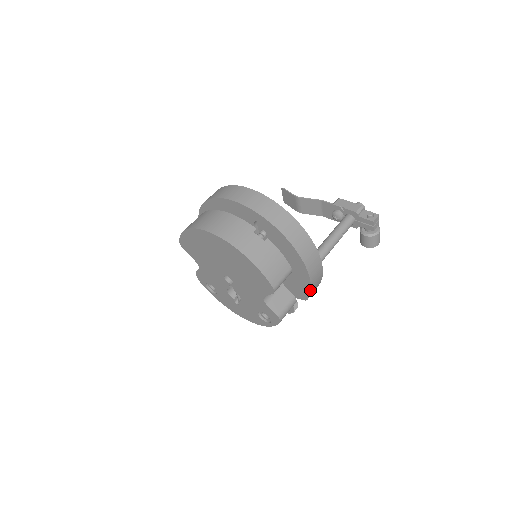
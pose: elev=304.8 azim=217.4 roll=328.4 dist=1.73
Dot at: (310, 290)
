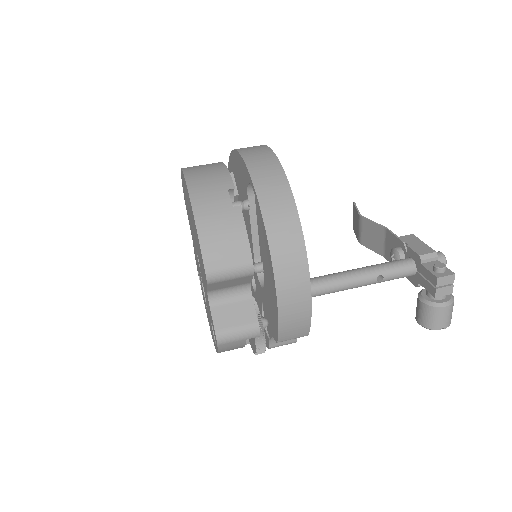
Dot at: (278, 322)
